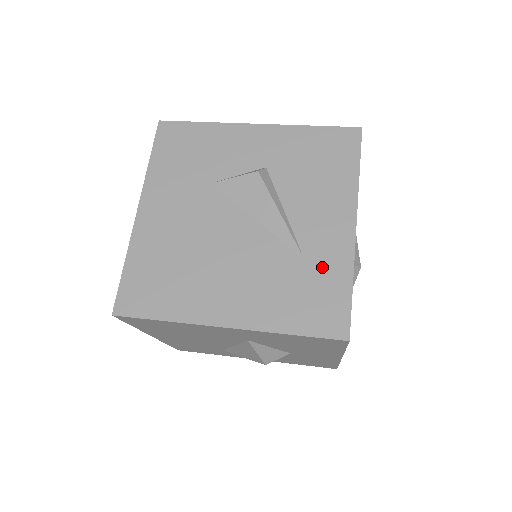
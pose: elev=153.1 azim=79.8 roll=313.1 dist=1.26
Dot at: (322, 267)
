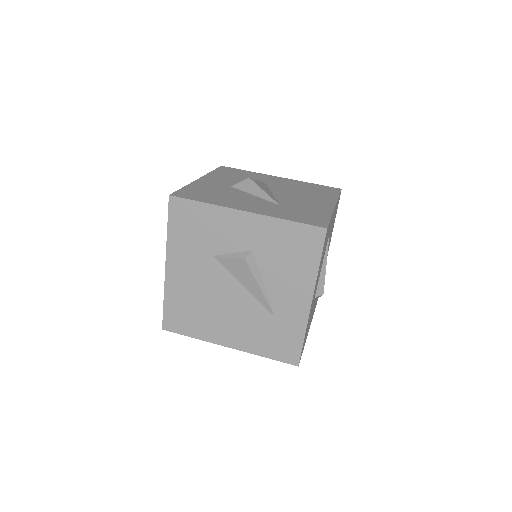
Dot at: (286, 325)
